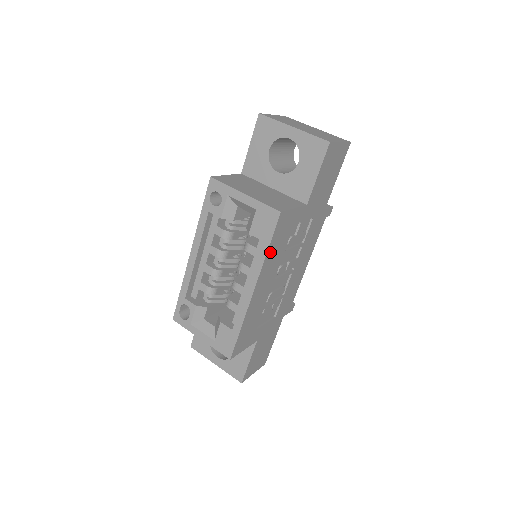
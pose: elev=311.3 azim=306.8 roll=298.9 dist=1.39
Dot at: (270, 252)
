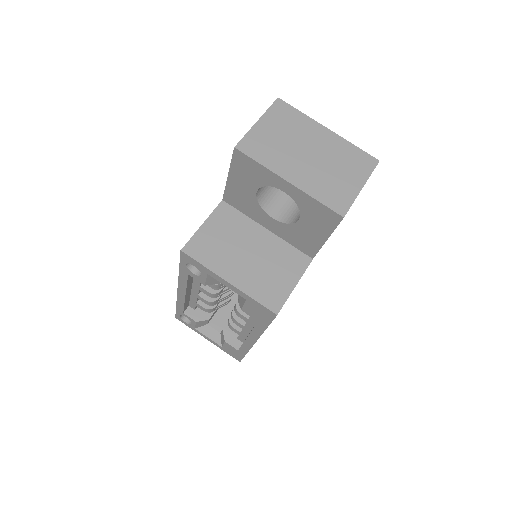
Dot at: occluded
